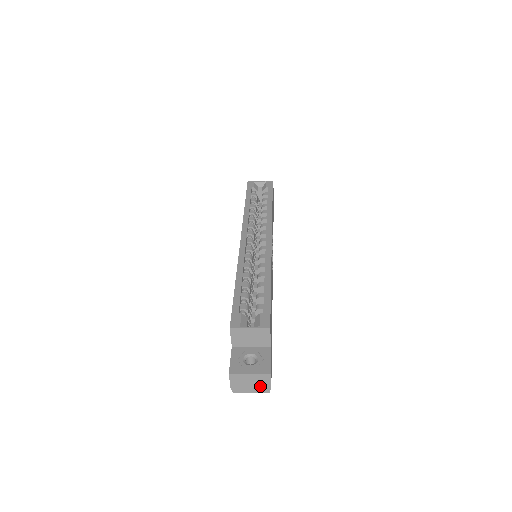
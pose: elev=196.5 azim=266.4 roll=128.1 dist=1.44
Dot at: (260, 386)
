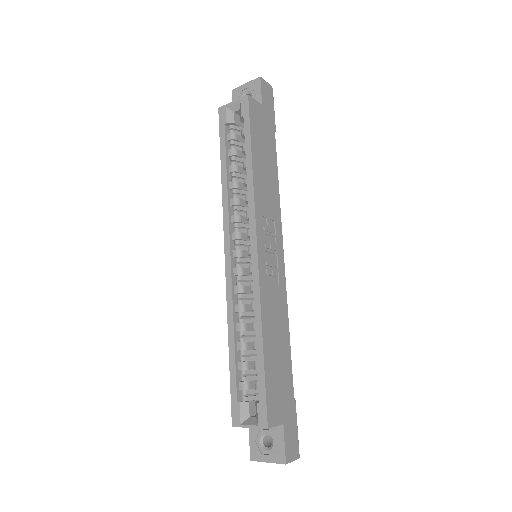
Dot at: occluded
